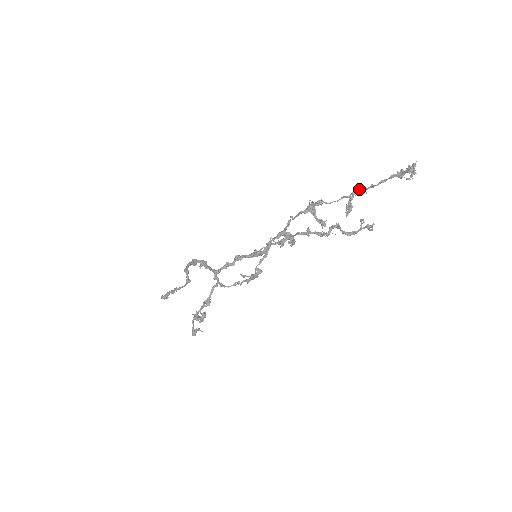
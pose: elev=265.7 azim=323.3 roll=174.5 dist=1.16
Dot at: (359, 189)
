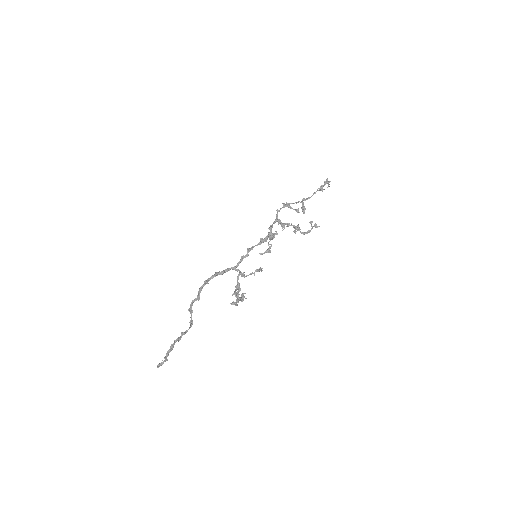
Dot at: (304, 198)
